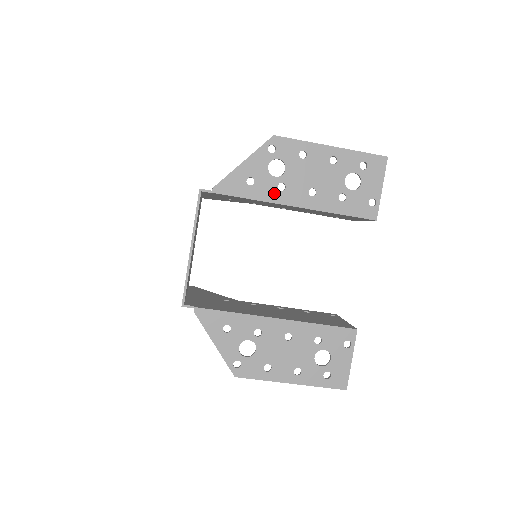
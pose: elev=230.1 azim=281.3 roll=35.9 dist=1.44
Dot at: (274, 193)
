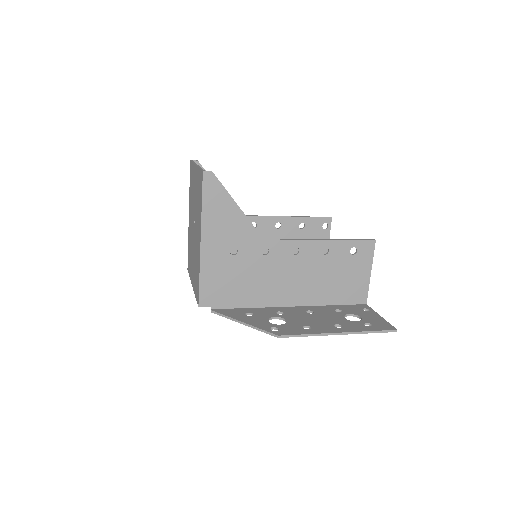
Dot at: (272, 312)
